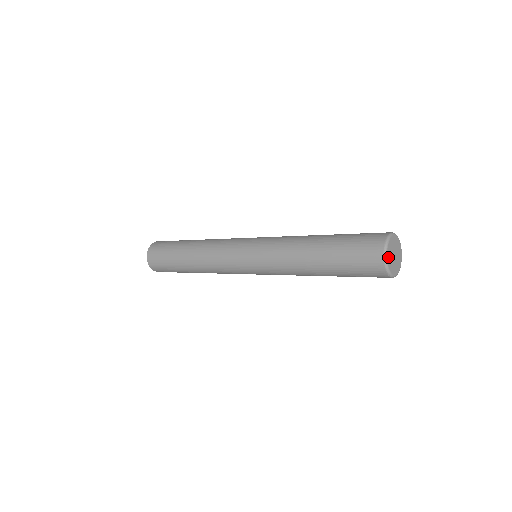
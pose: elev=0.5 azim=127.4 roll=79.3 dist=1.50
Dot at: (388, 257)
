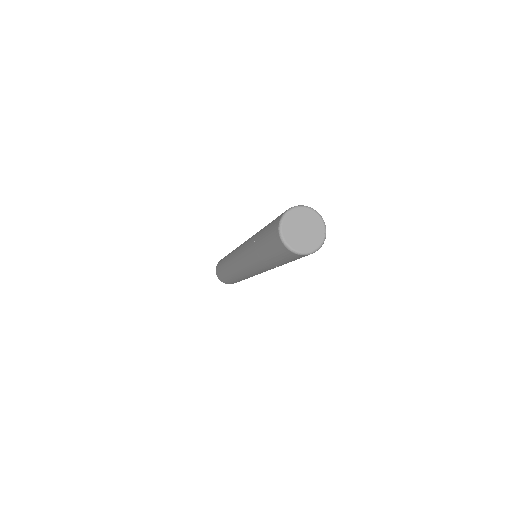
Dot at: (285, 224)
